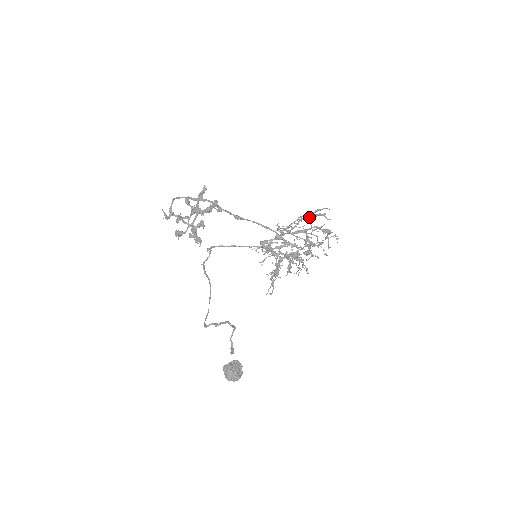
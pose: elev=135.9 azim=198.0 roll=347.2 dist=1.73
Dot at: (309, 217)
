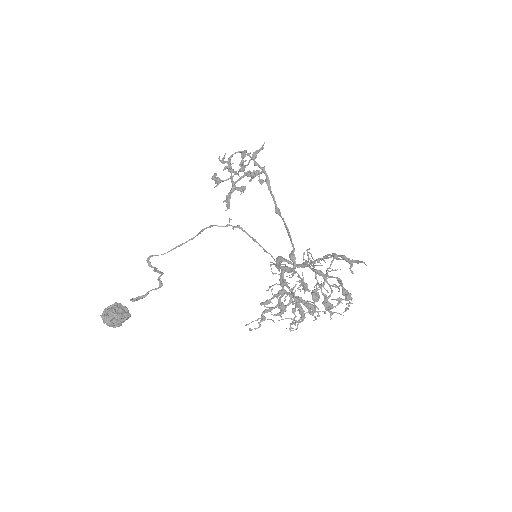
Dot at: (336, 255)
